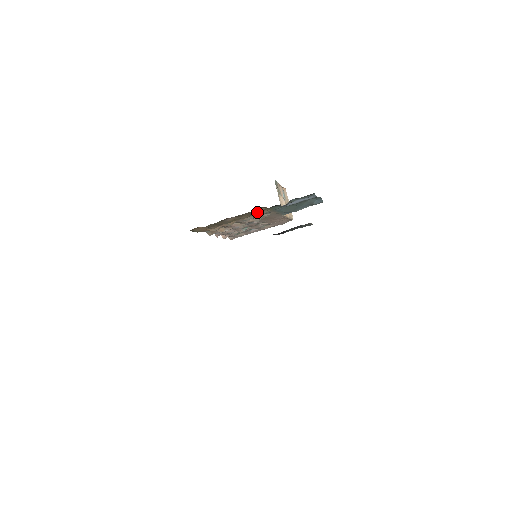
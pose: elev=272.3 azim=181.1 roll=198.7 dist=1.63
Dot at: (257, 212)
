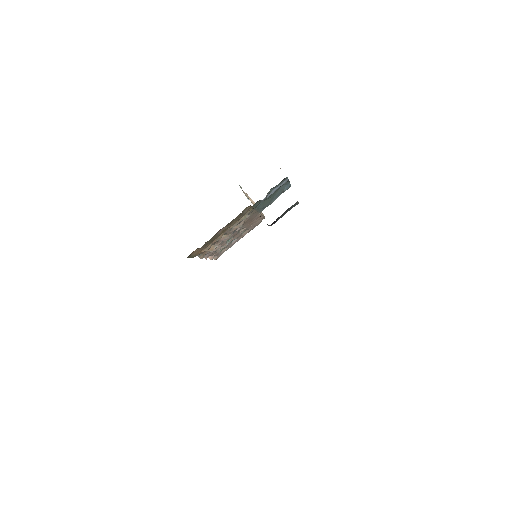
Dot at: (243, 214)
